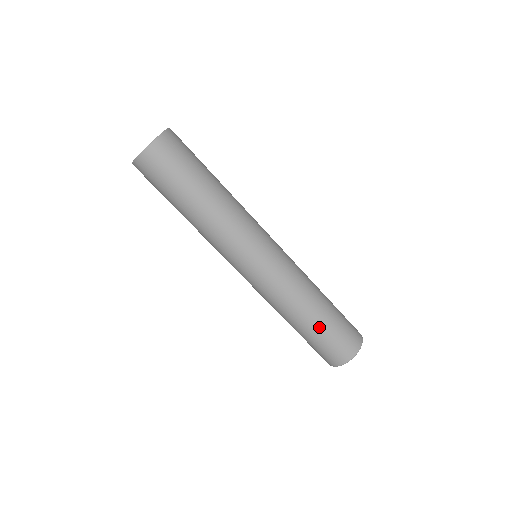
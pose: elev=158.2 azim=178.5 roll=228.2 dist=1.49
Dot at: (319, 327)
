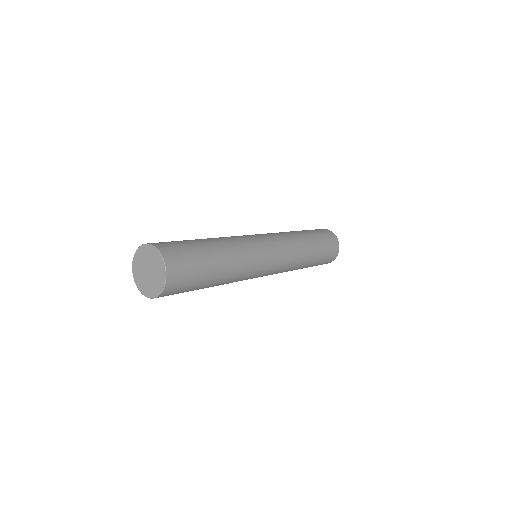
Dot at: (318, 256)
